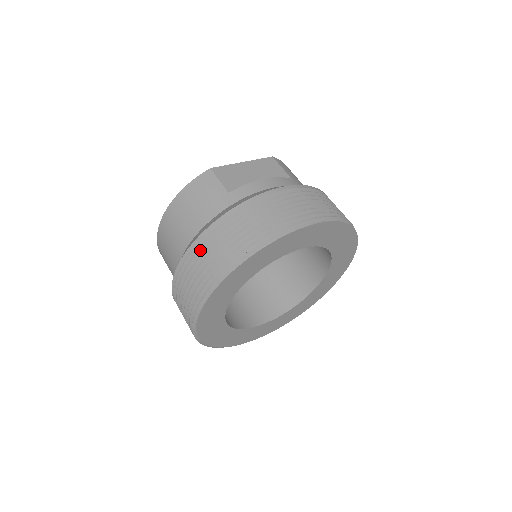
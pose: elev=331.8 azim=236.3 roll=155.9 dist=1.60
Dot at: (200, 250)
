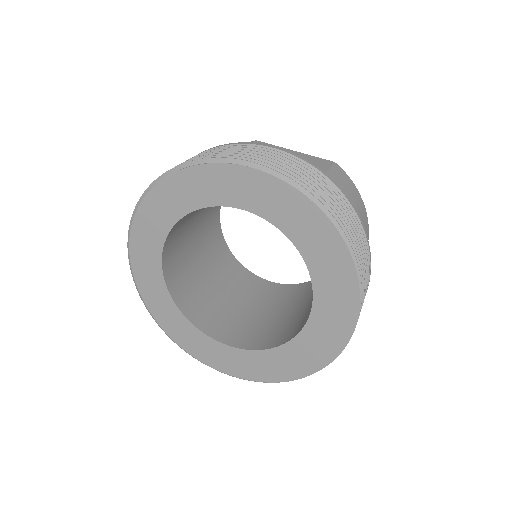
Dot at: occluded
